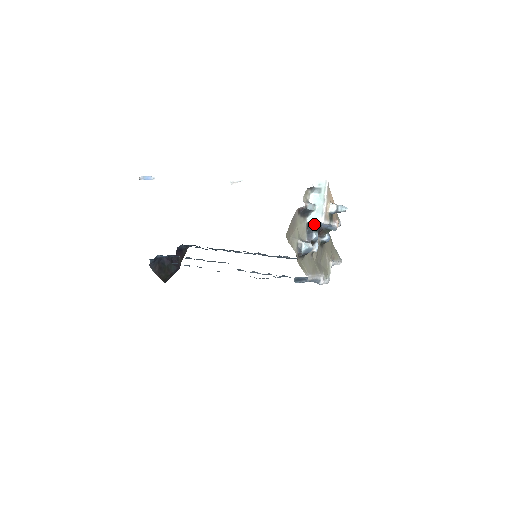
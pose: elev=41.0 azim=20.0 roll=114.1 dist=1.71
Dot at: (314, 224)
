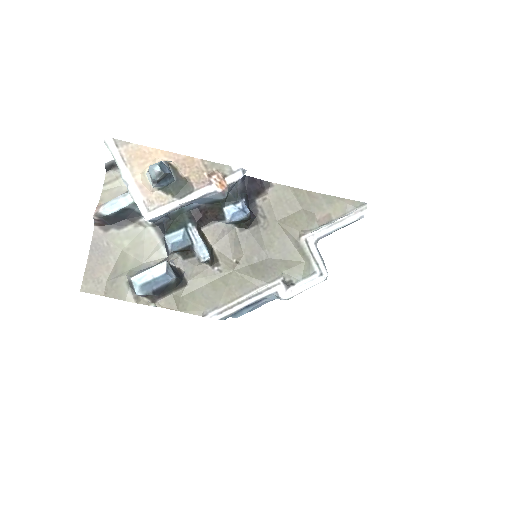
Dot at: (165, 218)
